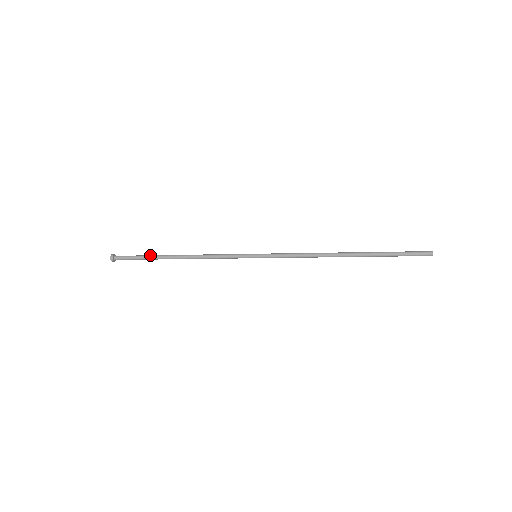
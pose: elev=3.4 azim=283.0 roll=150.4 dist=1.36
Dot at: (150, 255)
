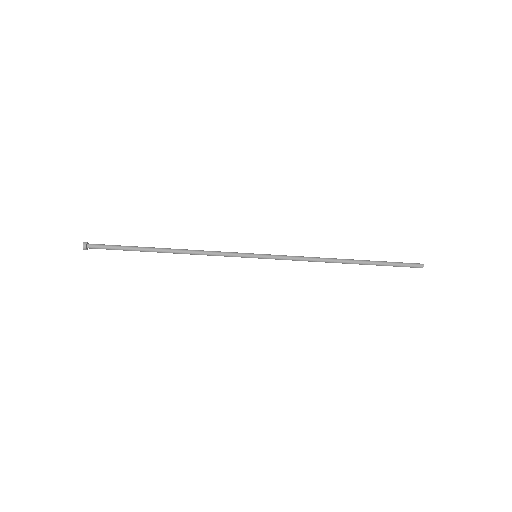
Dot at: (134, 246)
